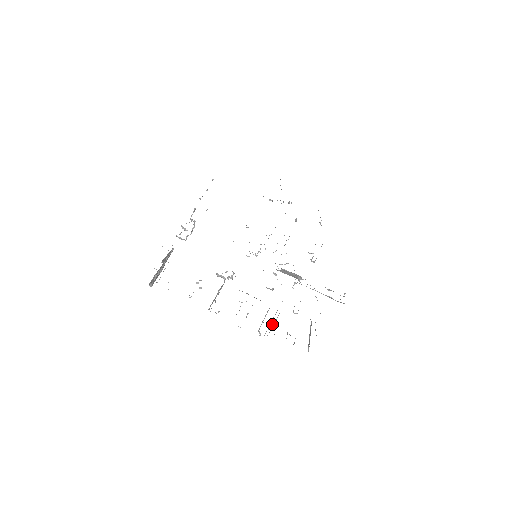
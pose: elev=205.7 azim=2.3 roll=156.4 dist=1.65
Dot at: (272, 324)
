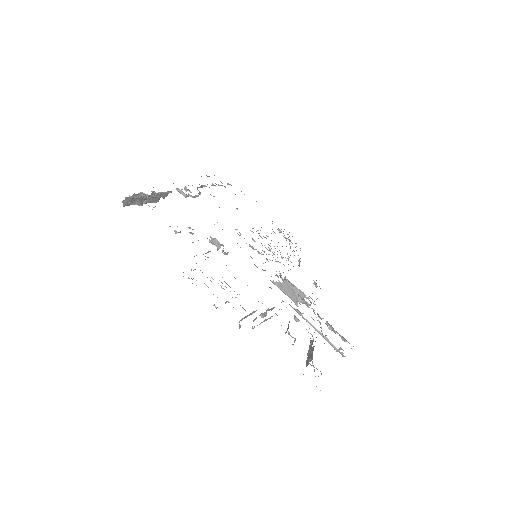
Dot at: occluded
